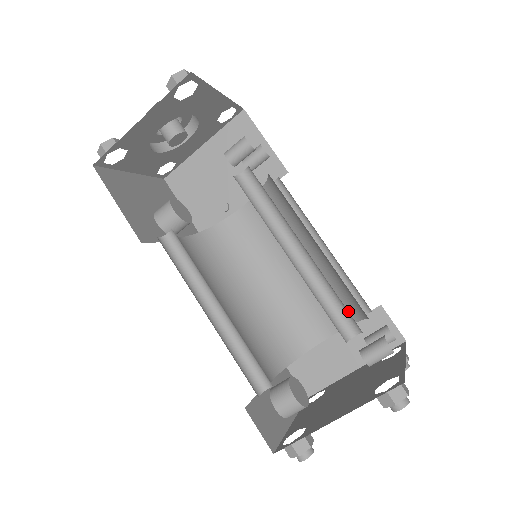
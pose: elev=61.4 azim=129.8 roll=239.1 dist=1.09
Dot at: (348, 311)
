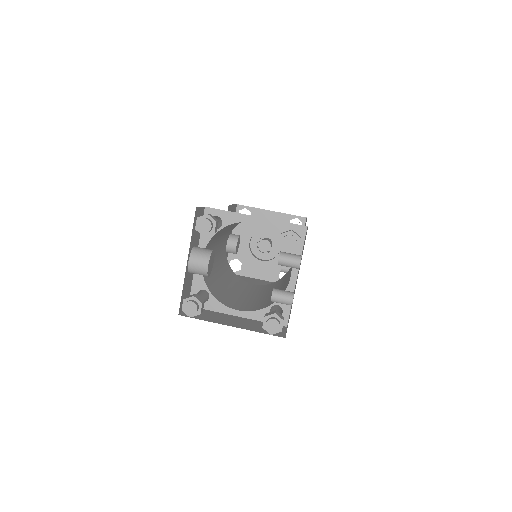
Dot at: (269, 304)
